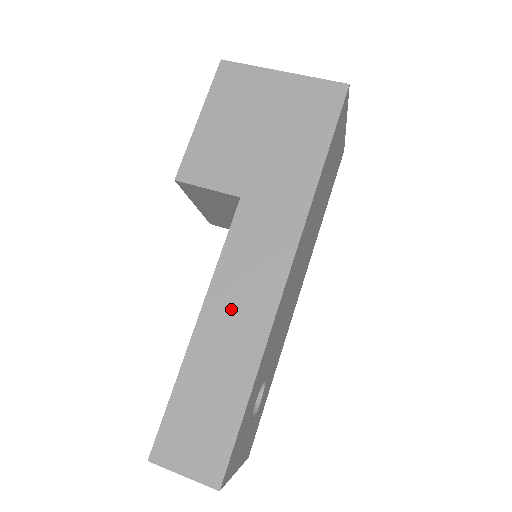
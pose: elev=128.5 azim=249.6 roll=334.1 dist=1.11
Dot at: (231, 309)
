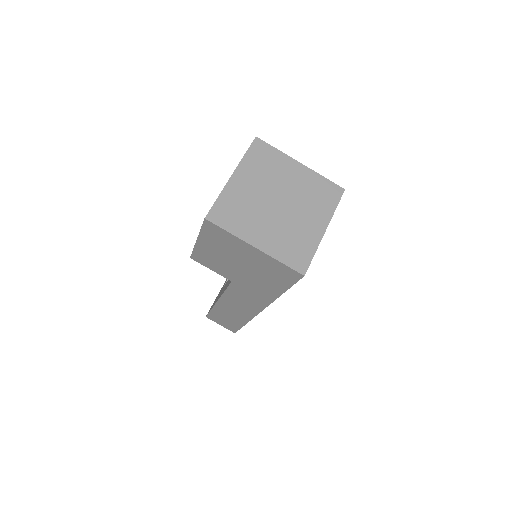
Dot at: (232, 307)
